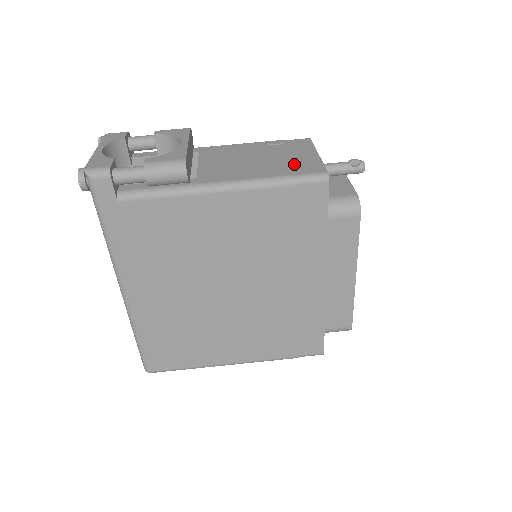
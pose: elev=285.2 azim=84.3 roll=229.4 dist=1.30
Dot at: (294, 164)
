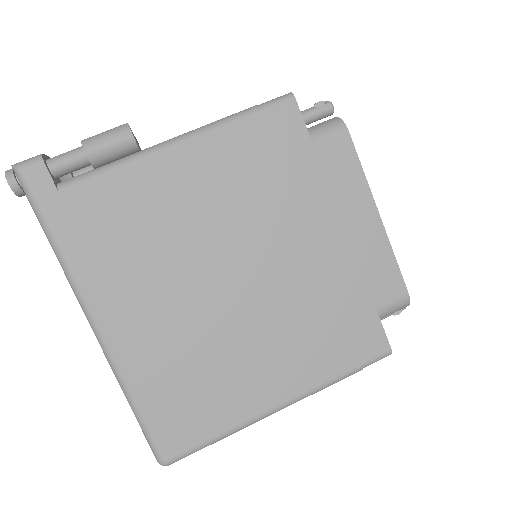
Dot at: occluded
